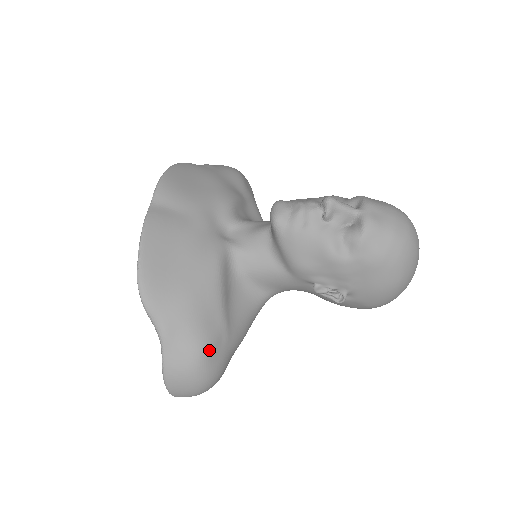
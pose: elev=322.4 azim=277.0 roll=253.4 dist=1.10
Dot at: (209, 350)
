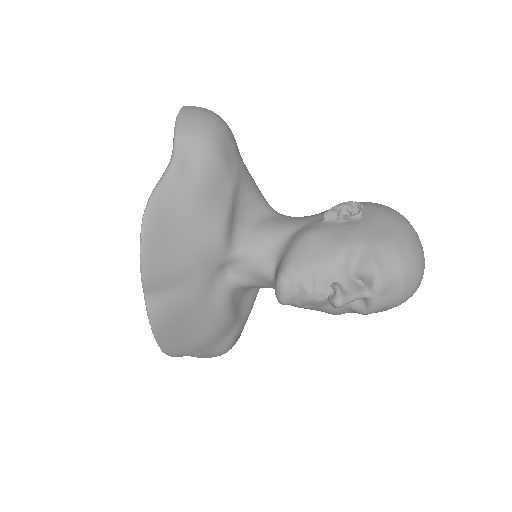
Dot at: (232, 346)
